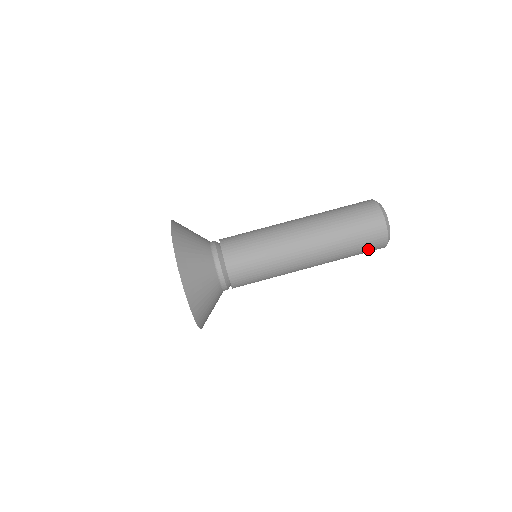
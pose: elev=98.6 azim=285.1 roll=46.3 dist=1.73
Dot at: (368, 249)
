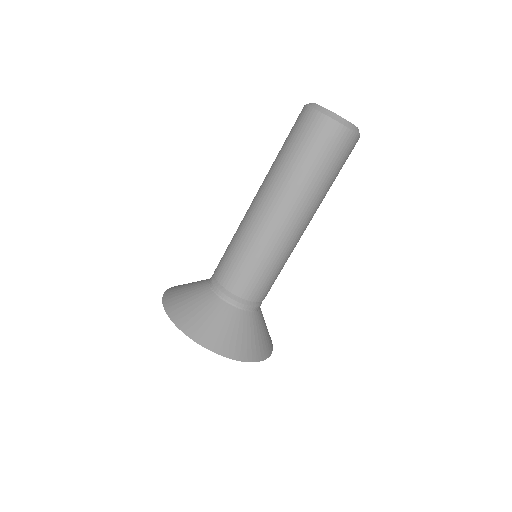
Dot at: occluded
